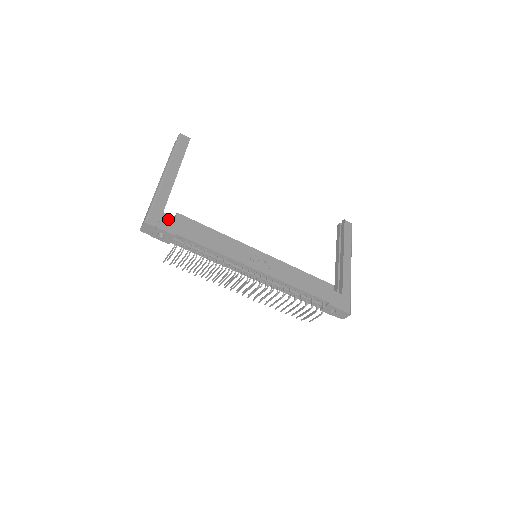
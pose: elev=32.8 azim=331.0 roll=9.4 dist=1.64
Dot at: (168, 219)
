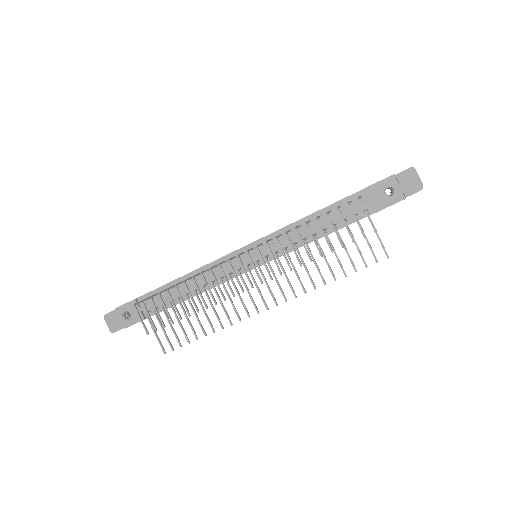
Dot at: occluded
